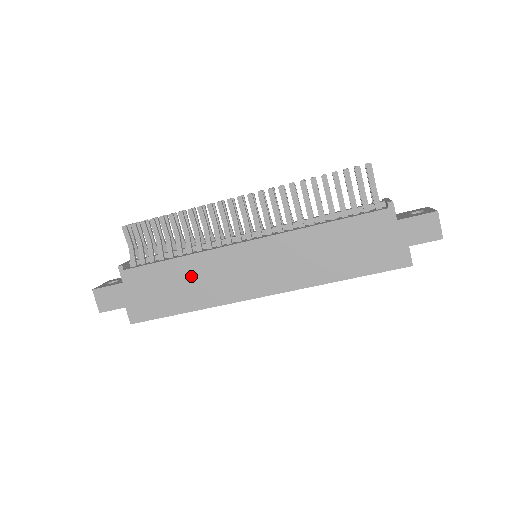
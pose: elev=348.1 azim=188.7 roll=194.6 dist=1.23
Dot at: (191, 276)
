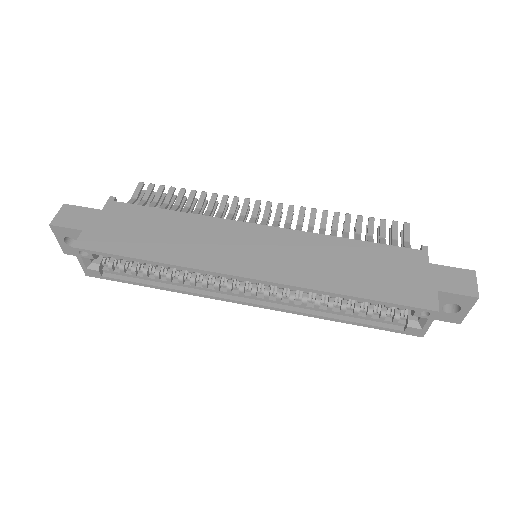
Dot at: (179, 230)
